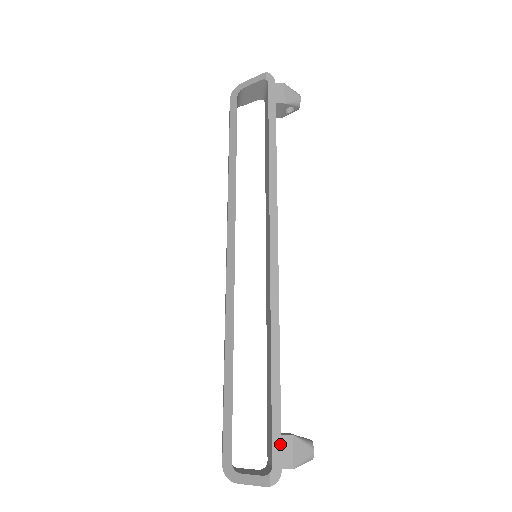
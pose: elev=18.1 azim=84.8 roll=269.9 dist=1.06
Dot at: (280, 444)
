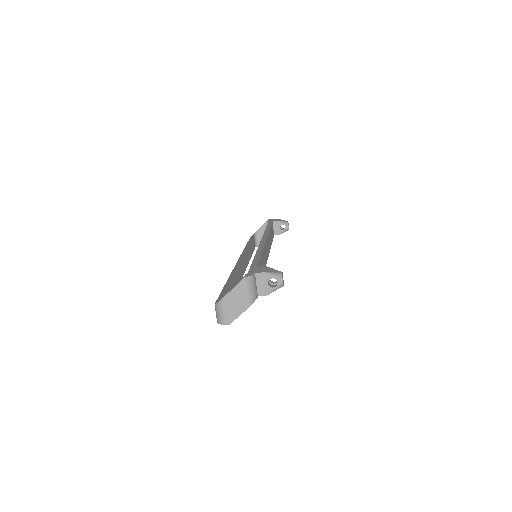
Dot at: (255, 268)
